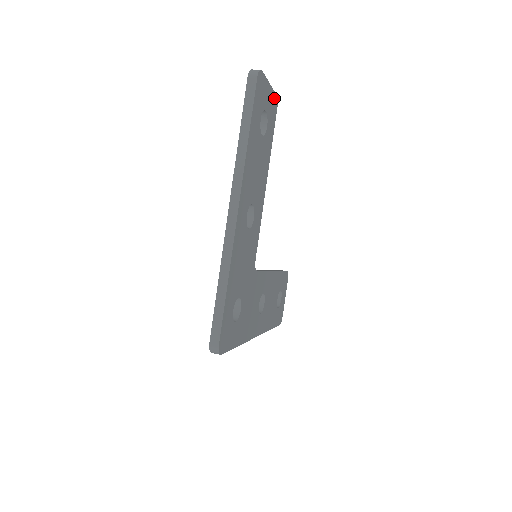
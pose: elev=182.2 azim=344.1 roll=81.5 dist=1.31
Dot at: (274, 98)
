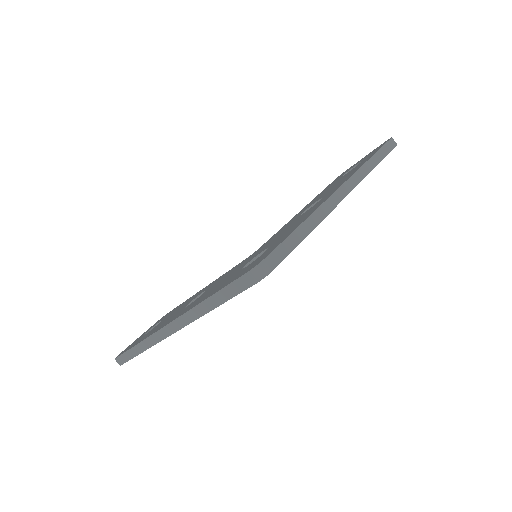
Dot at: occluded
